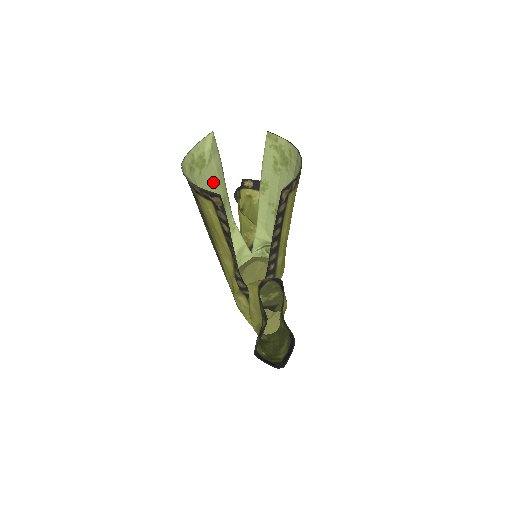
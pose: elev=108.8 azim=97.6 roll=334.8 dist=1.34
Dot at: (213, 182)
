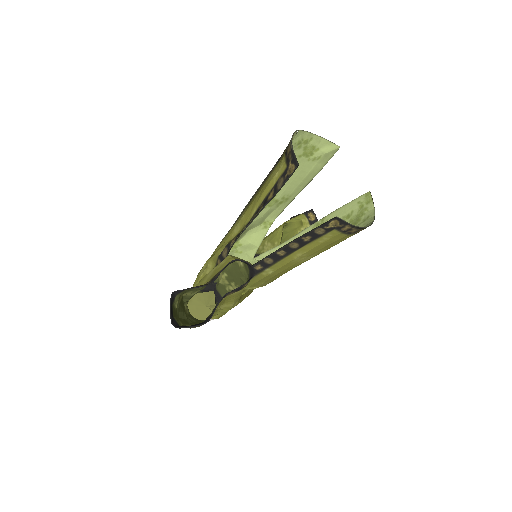
Dot at: (298, 175)
